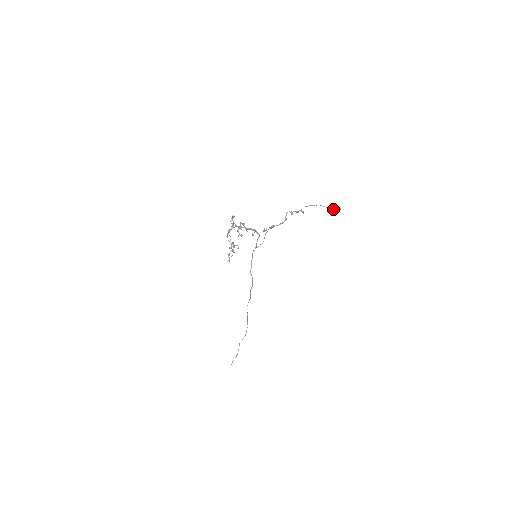
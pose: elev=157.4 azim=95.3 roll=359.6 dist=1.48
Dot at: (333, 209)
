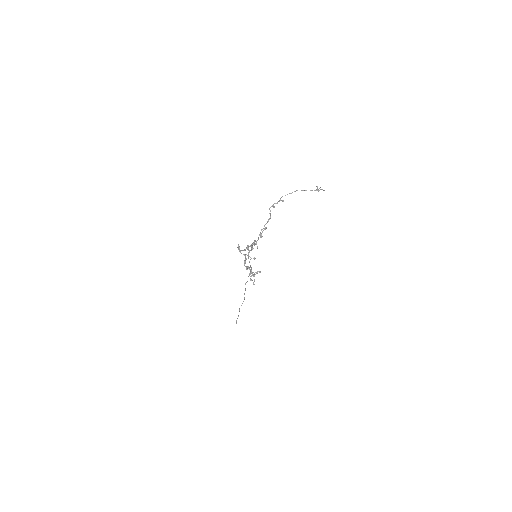
Dot at: occluded
